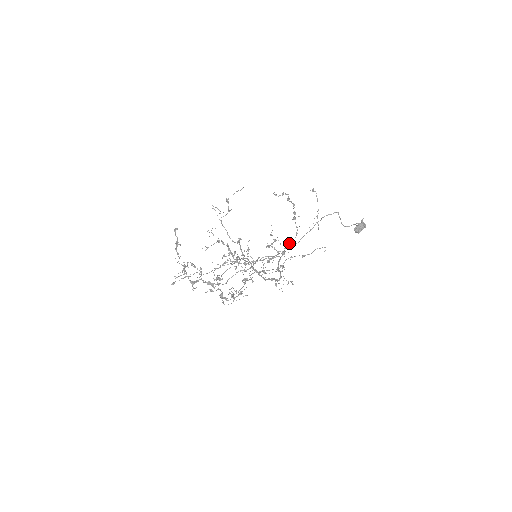
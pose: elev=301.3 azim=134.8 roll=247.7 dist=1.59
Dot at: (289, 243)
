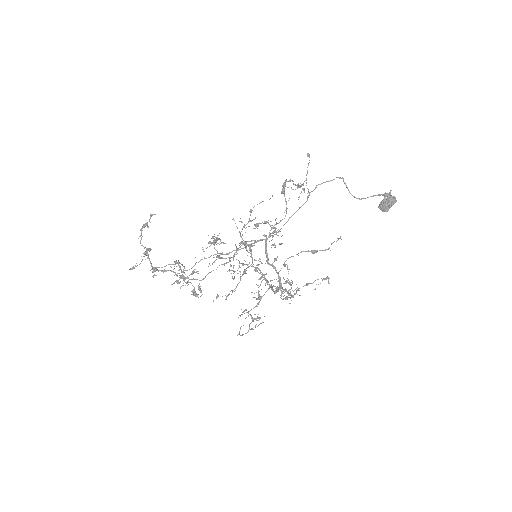
Dot at: (277, 223)
